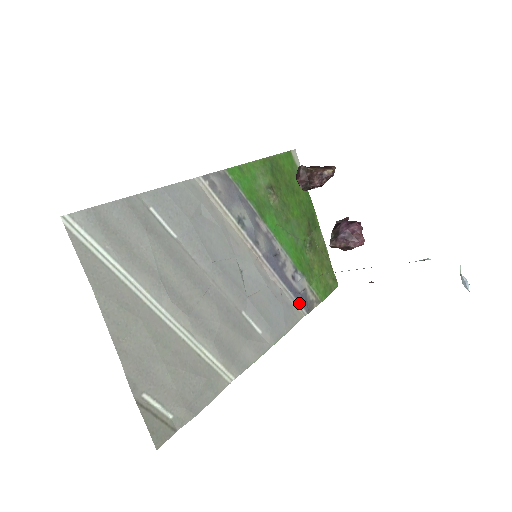
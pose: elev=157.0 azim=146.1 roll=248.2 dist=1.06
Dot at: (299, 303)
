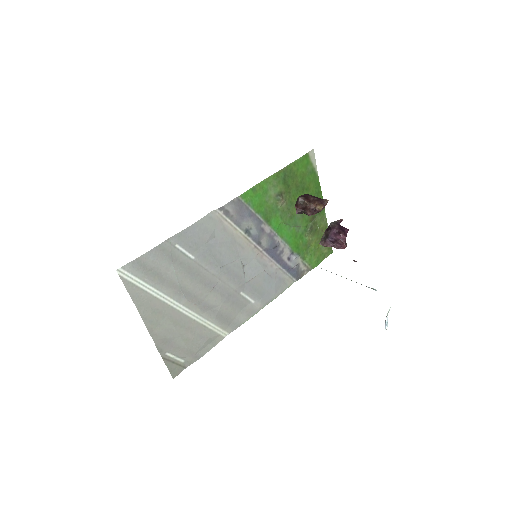
Dot at: (291, 275)
